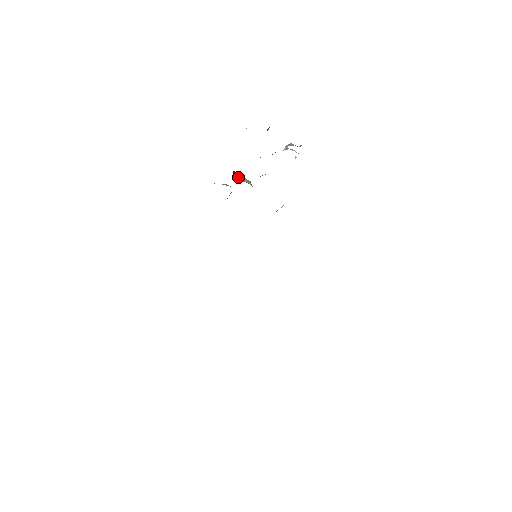
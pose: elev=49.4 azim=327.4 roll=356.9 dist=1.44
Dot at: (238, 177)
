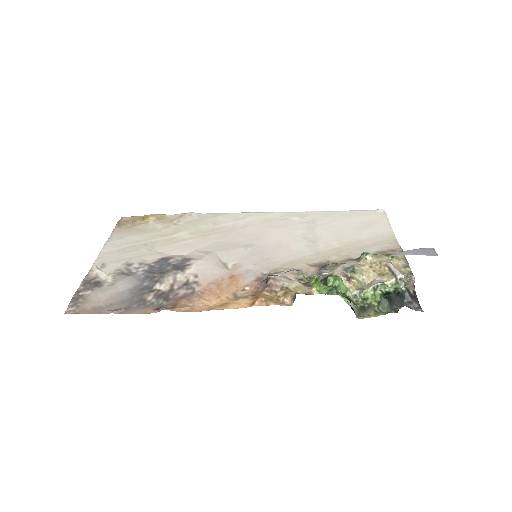
Dot at: (347, 300)
